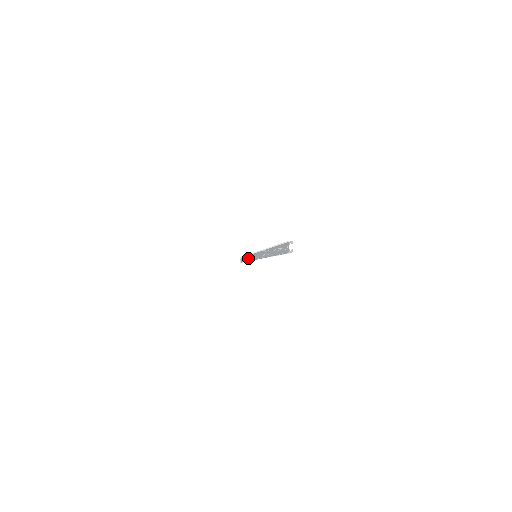
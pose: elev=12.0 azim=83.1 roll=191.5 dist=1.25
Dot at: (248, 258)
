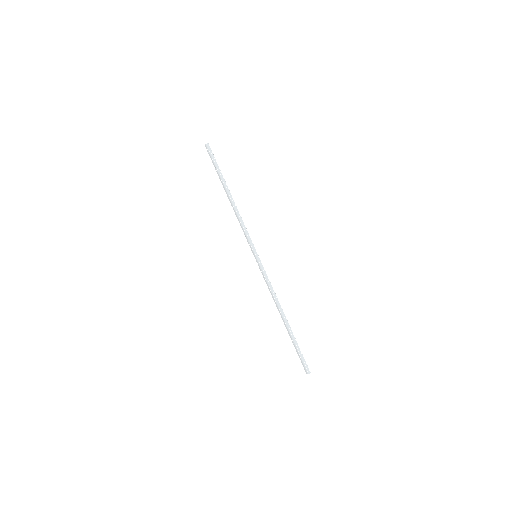
Dot at: (237, 217)
